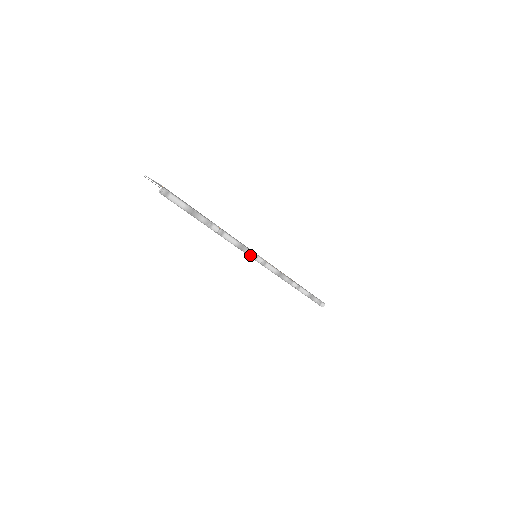
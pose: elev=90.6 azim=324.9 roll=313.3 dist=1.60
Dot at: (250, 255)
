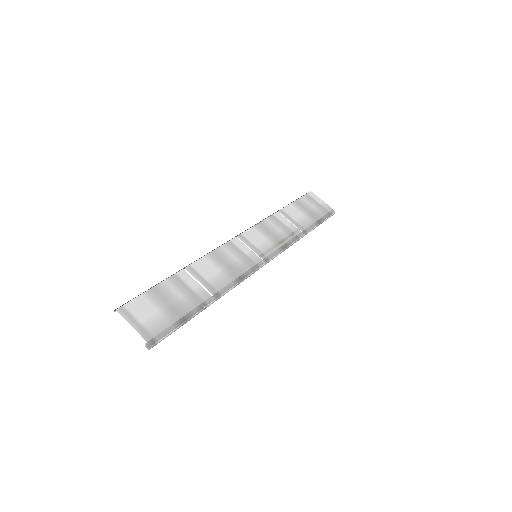
Dot at: occluded
